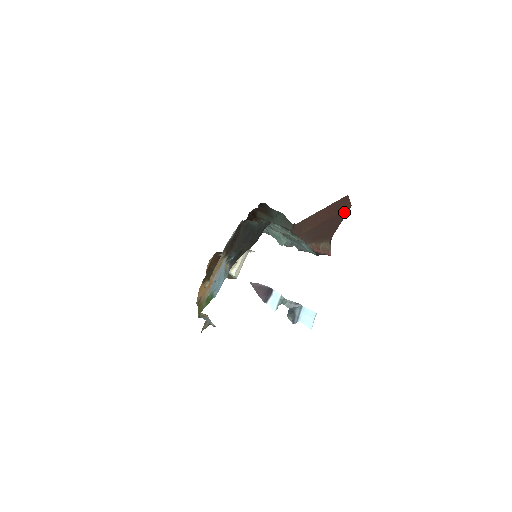
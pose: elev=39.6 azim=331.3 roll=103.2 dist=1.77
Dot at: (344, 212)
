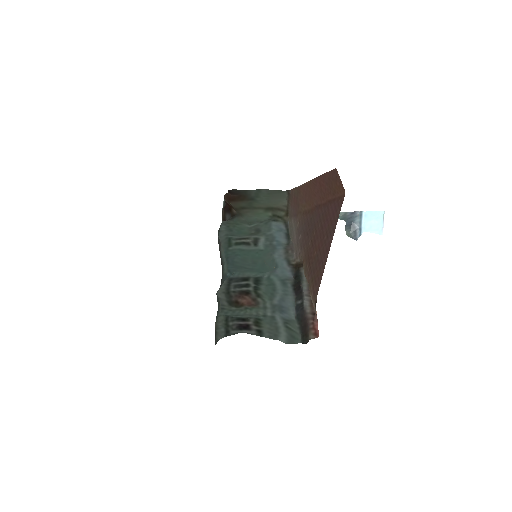
Dot at: (336, 206)
